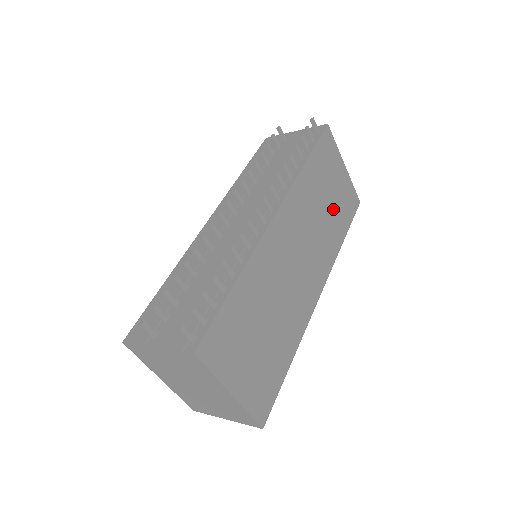
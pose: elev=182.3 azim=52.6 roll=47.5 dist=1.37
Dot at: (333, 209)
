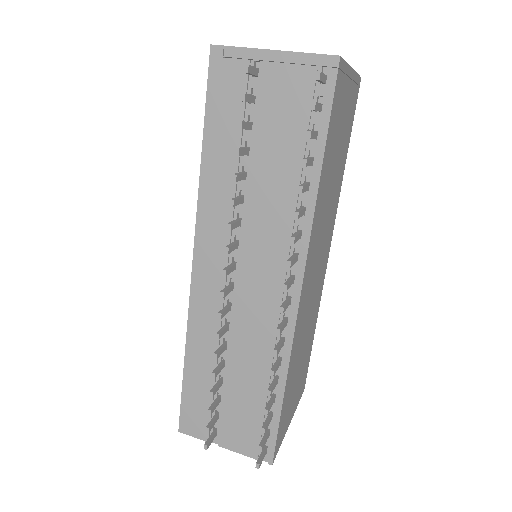
Dot at: (340, 155)
